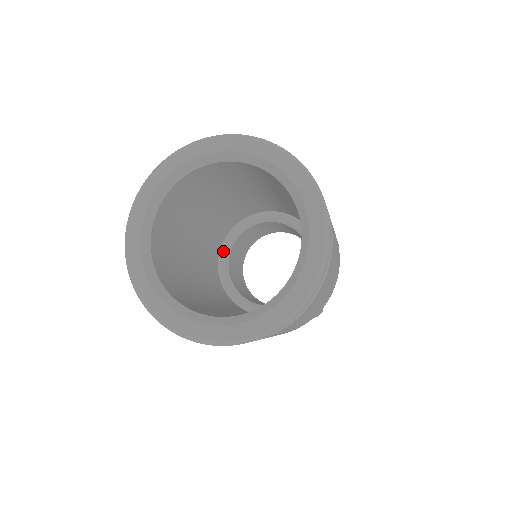
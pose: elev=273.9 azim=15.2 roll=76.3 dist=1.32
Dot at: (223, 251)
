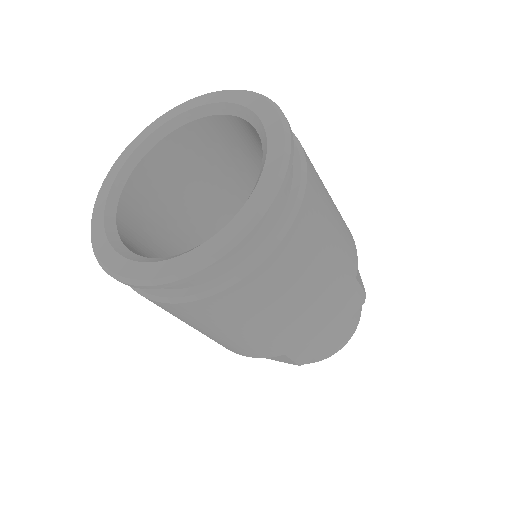
Dot at: occluded
